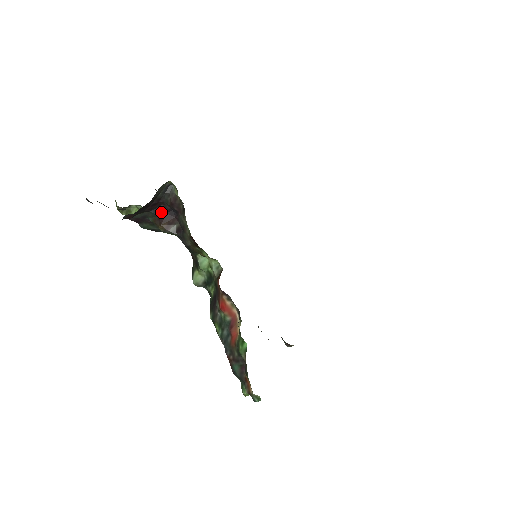
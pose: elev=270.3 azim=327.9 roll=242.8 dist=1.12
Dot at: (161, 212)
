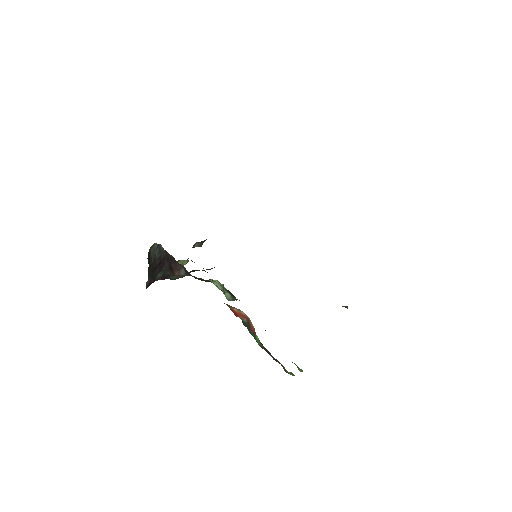
Dot at: (169, 265)
